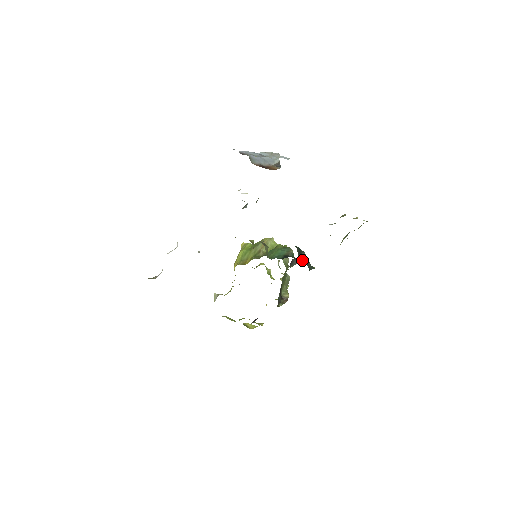
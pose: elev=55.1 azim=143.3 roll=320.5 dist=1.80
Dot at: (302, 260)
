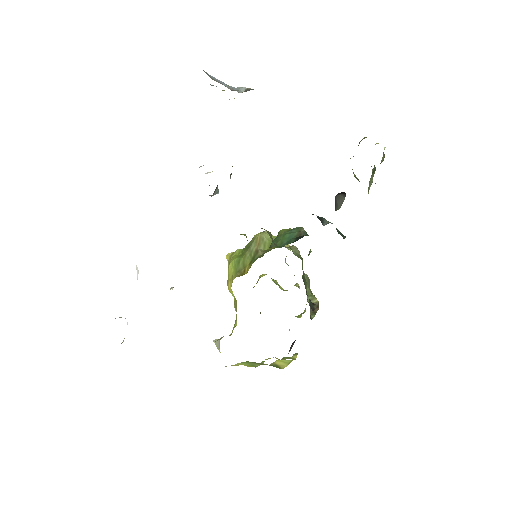
Dot at: occluded
